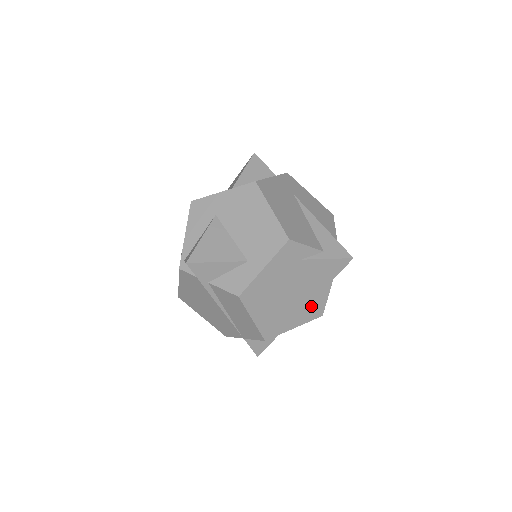
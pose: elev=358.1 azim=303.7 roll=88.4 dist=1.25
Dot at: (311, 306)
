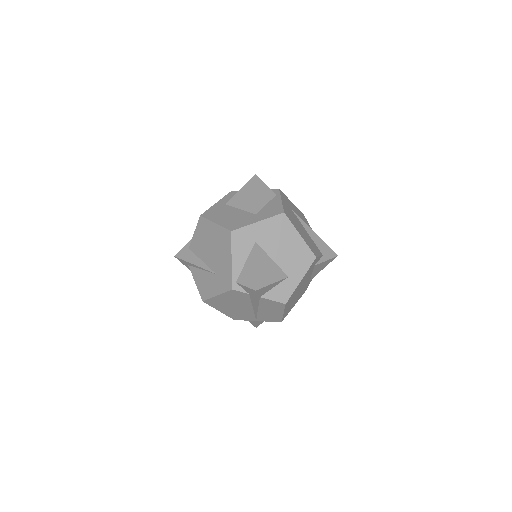
Dot at: (304, 289)
